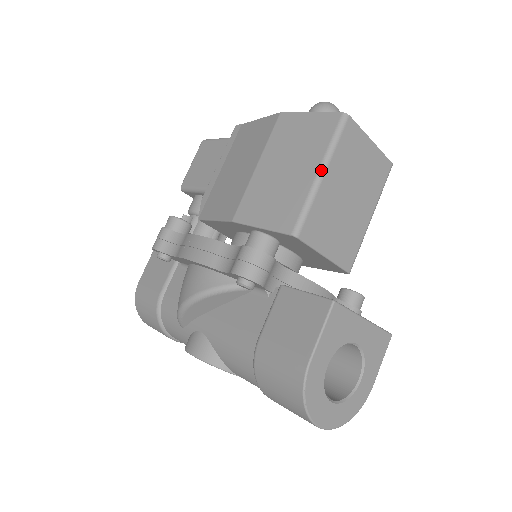
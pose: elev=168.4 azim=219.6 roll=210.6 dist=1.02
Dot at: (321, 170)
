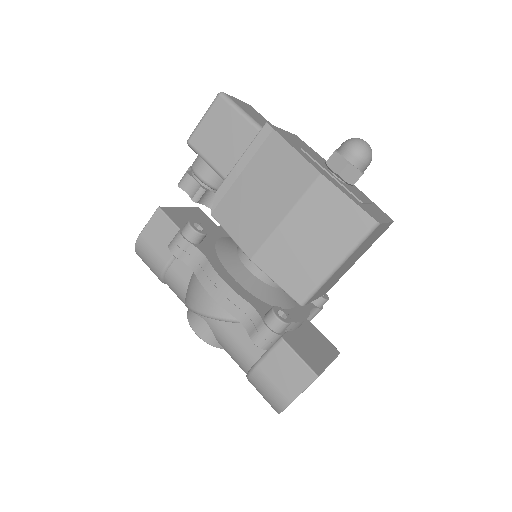
Dot at: (339, 264)
